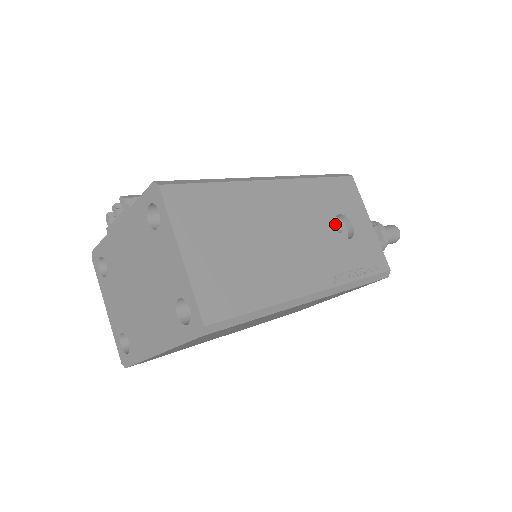
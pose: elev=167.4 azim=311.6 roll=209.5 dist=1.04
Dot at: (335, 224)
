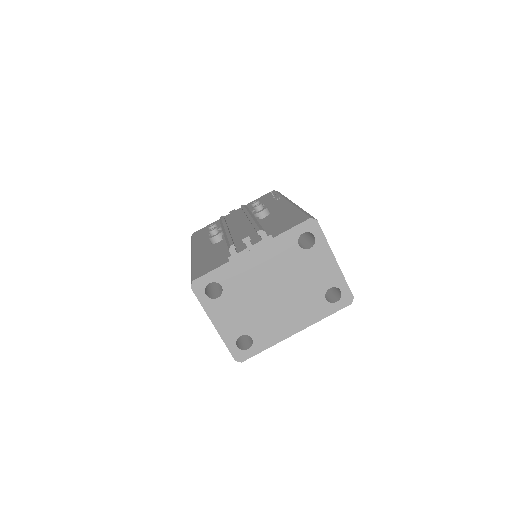
Dot at: occluded
